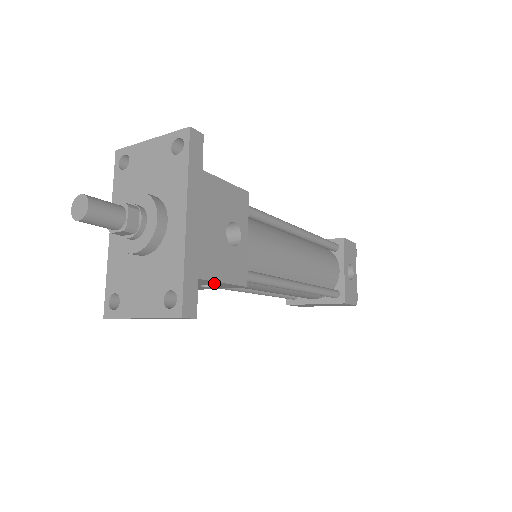
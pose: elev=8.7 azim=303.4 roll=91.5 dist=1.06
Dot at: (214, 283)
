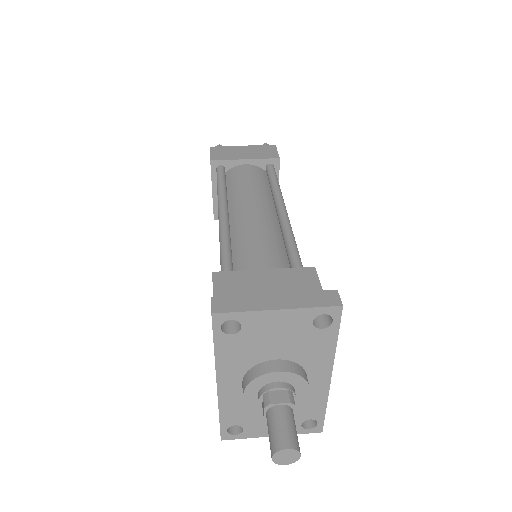
Dot at: occluded
